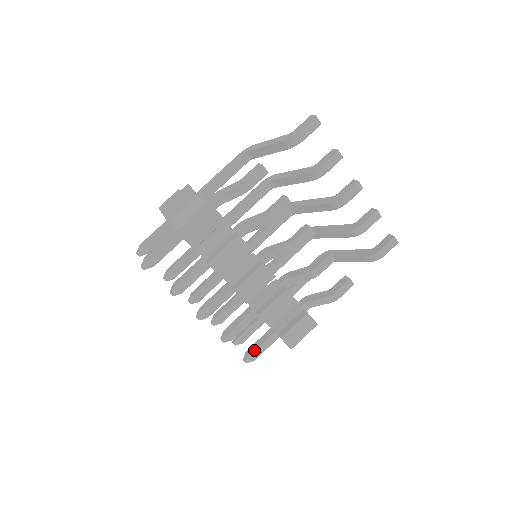
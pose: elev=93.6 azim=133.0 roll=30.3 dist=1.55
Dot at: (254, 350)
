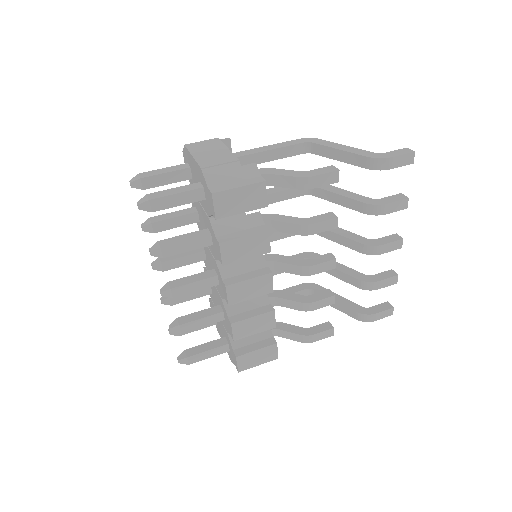
Dot at: (196, 353)
